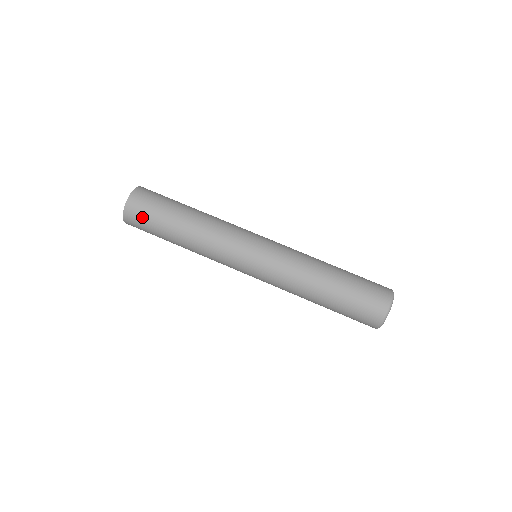
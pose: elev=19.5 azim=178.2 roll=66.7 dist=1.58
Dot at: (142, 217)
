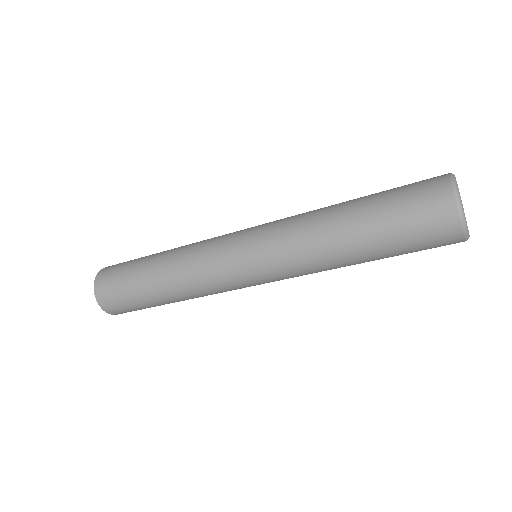
Dot at: (127, 310)
